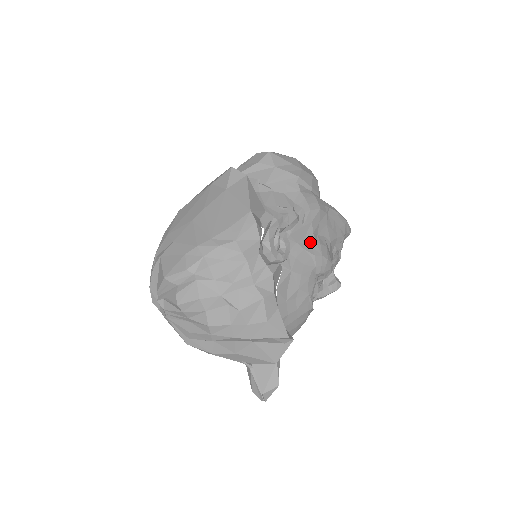
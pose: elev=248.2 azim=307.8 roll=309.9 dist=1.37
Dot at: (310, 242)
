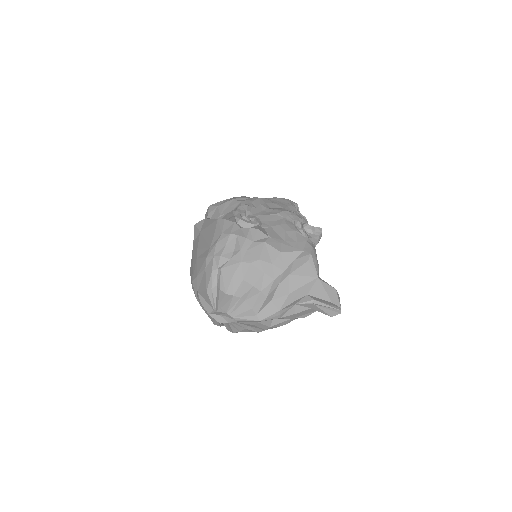
Dot at: (269, 211)
